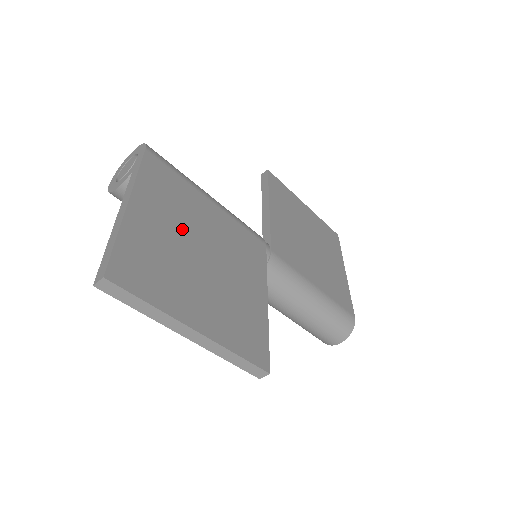
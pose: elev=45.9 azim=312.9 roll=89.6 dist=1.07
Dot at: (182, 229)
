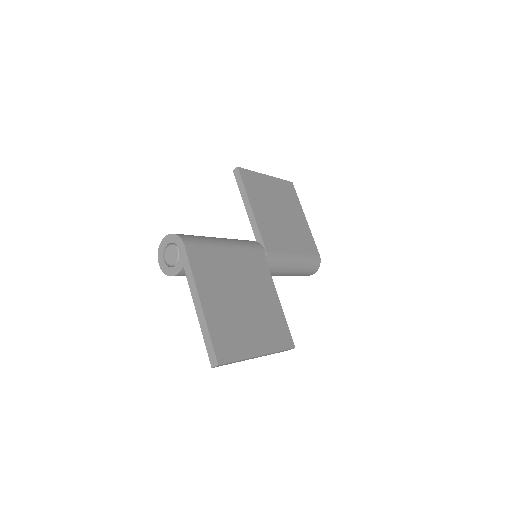
Dot at: (227, 292)
